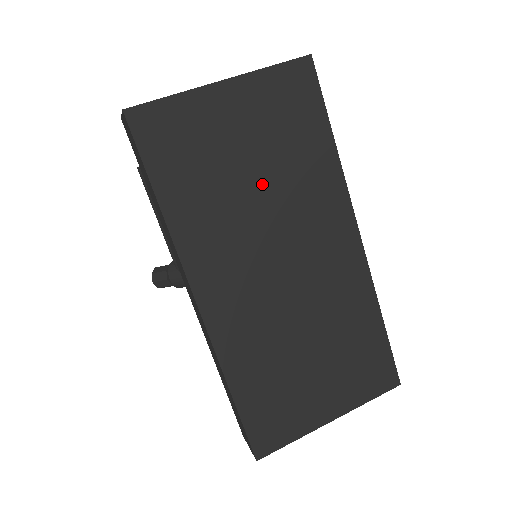
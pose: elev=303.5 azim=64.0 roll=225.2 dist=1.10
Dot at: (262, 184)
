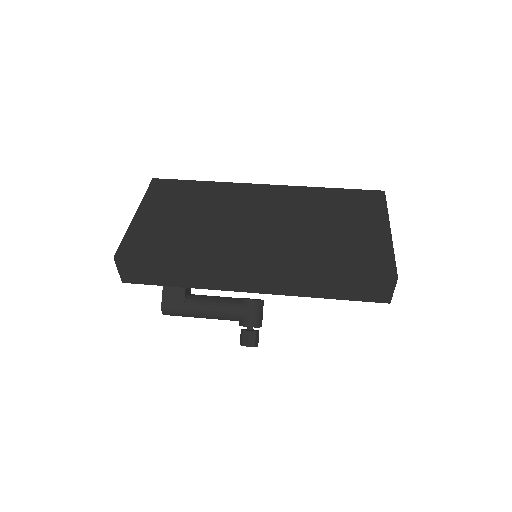
Dot at: (202, 216)
